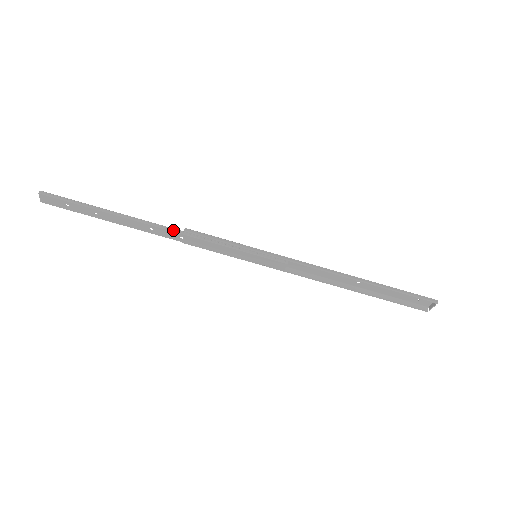
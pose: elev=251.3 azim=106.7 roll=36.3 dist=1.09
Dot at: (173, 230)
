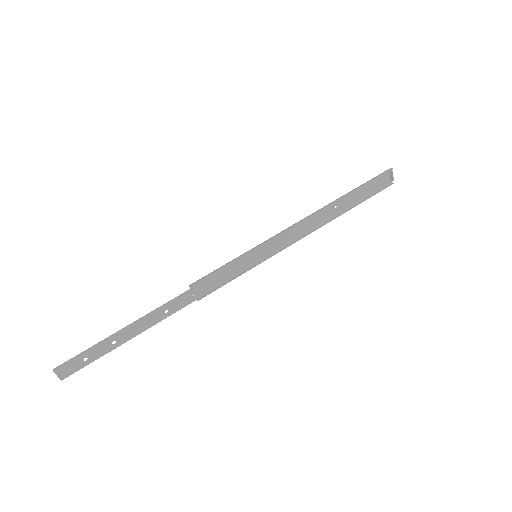
Dot at: (182, 294)
